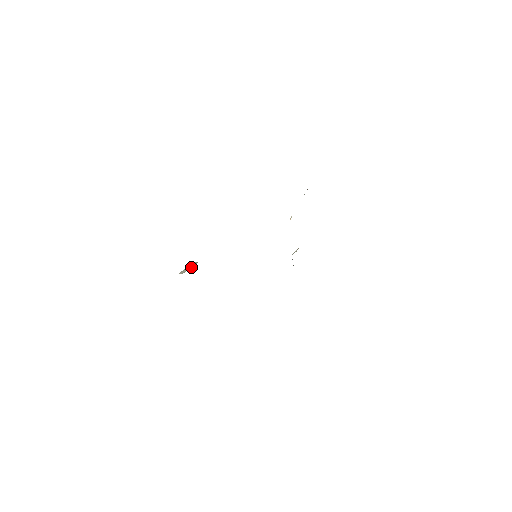
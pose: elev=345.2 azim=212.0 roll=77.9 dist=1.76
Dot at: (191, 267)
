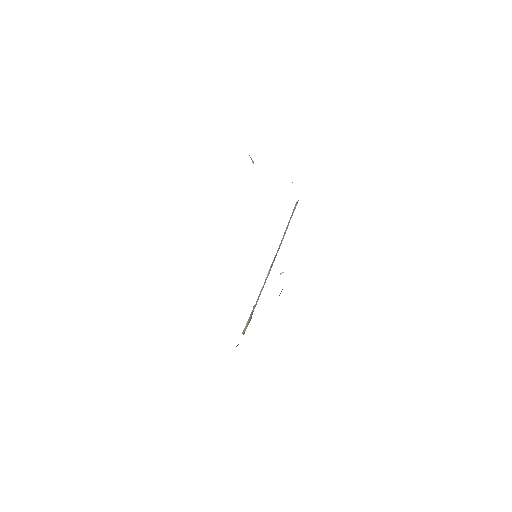
Dot at: occluded
